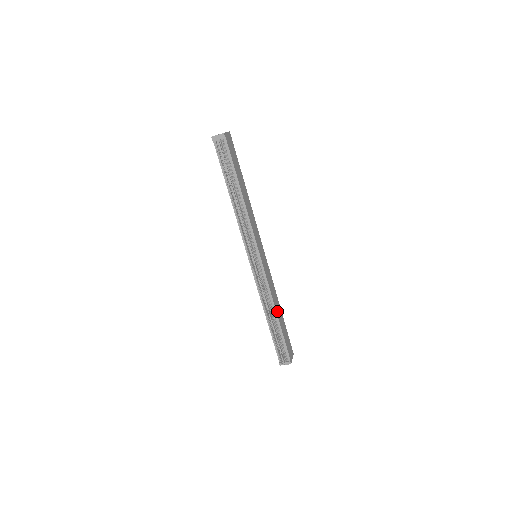
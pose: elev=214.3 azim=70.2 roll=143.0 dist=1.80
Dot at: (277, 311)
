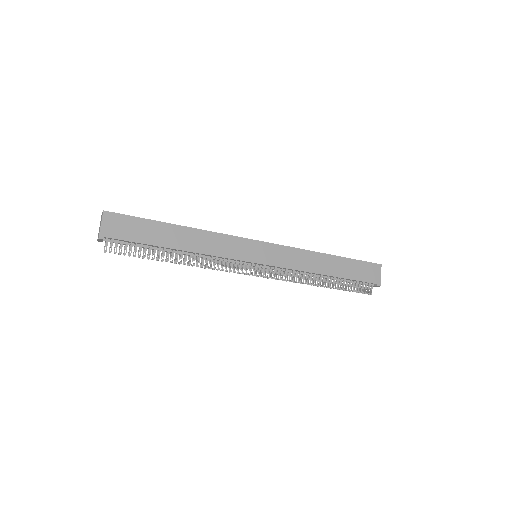
Dot at: (324, 270)
